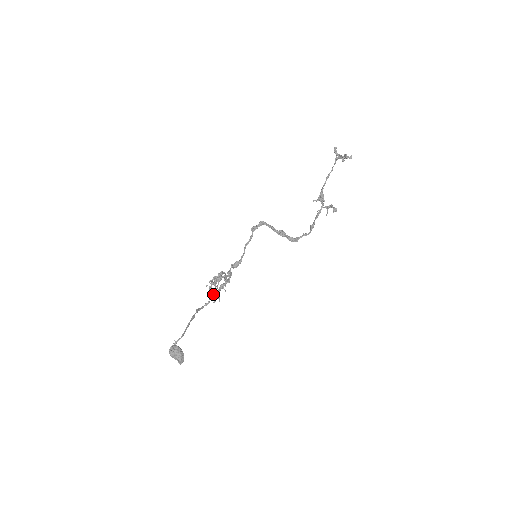
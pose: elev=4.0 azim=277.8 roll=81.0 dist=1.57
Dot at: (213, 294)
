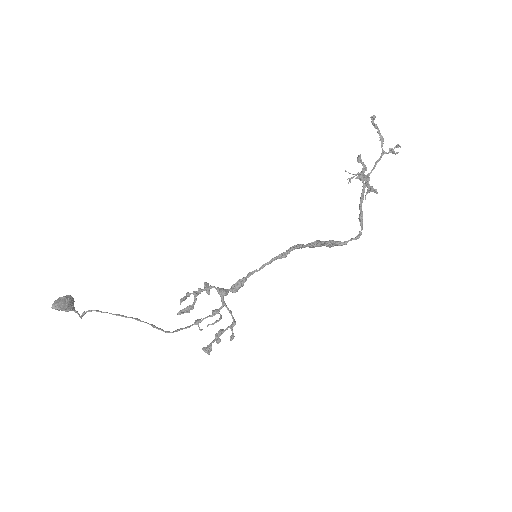
Dot at: (194, 324)
